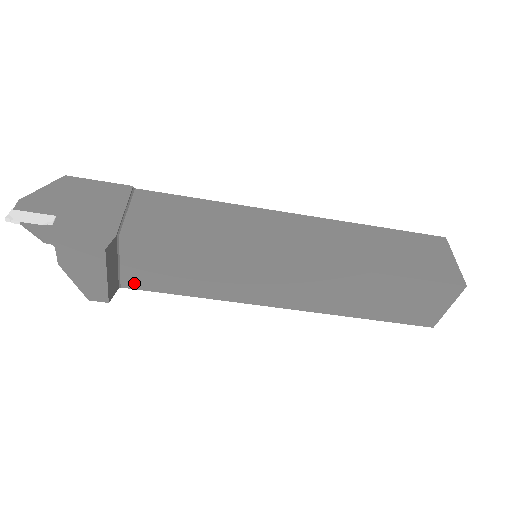
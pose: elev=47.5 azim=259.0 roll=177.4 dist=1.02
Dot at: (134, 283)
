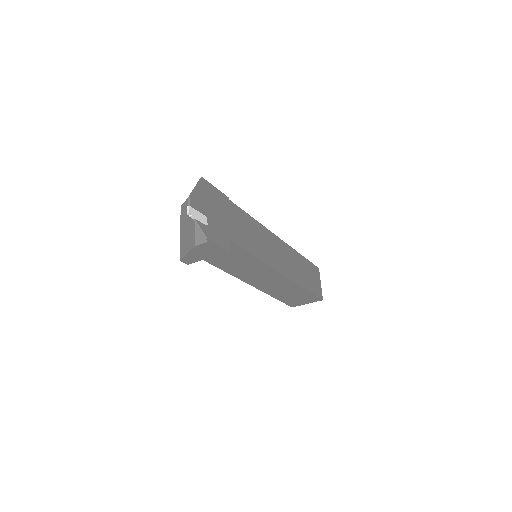
Dot at: occluded
